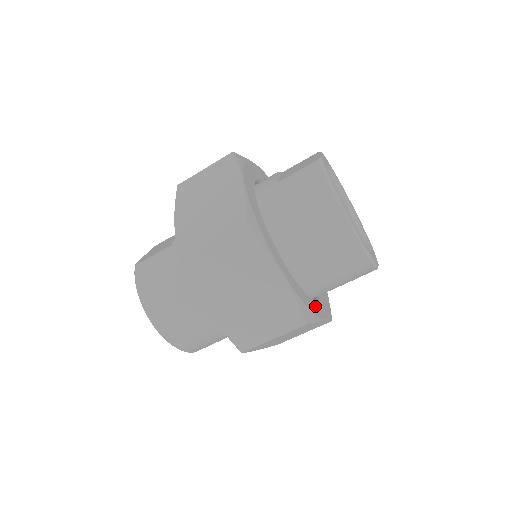
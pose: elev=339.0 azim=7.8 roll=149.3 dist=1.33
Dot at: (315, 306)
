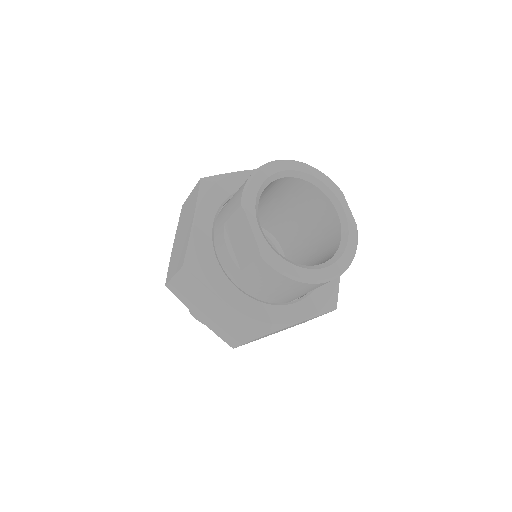
Dot at: occluded
